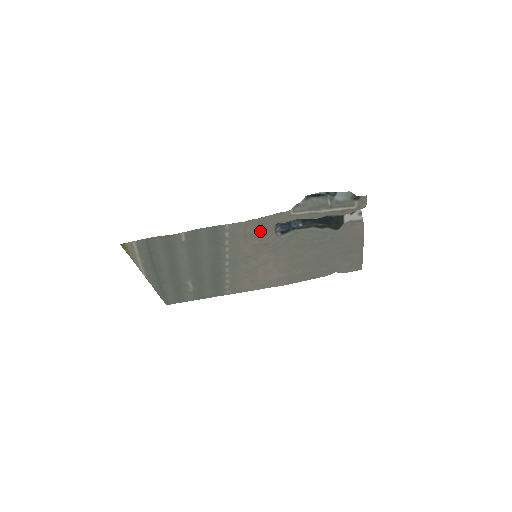
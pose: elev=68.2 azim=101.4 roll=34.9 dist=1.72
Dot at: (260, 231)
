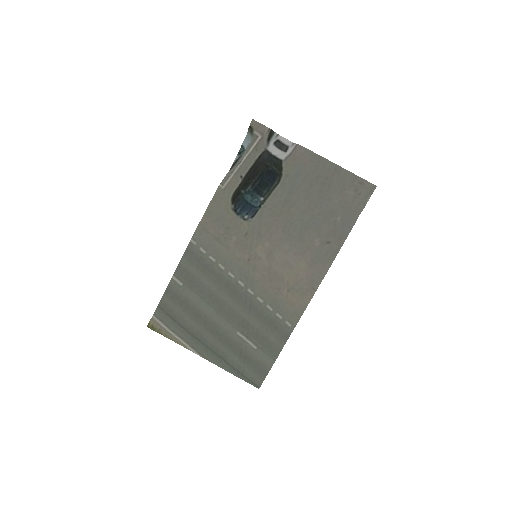
Dot at: (223, 226)
